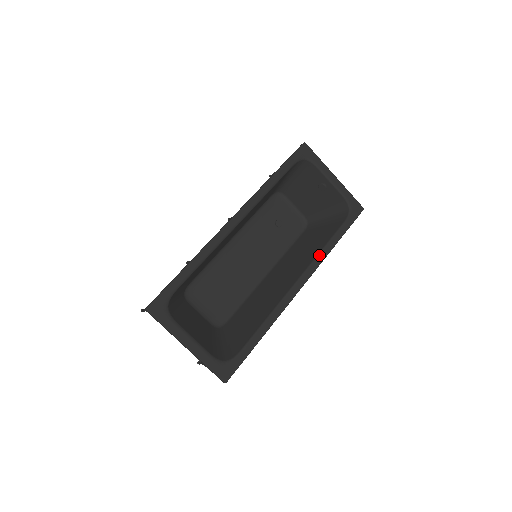
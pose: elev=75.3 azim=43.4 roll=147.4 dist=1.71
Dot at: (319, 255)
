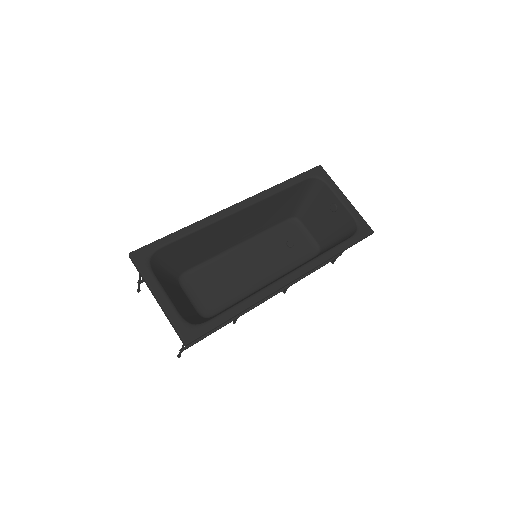
Dot at: (316, 258)
